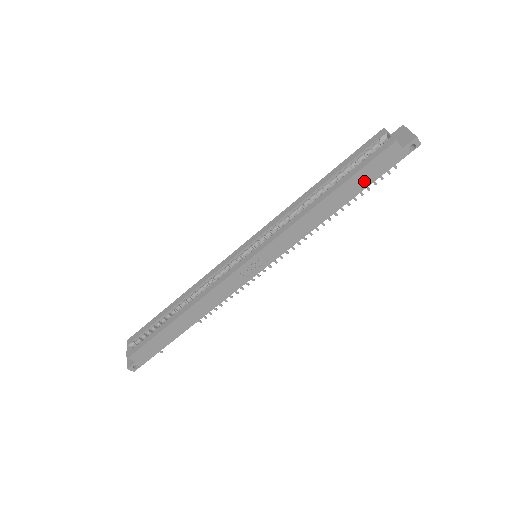
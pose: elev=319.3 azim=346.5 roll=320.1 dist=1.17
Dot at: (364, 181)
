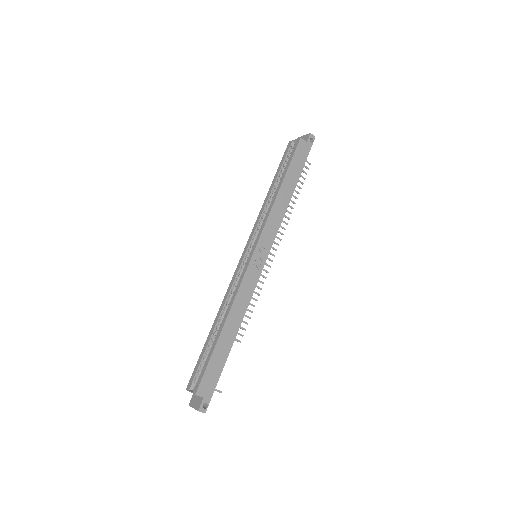
Dot at: (297, 170)
